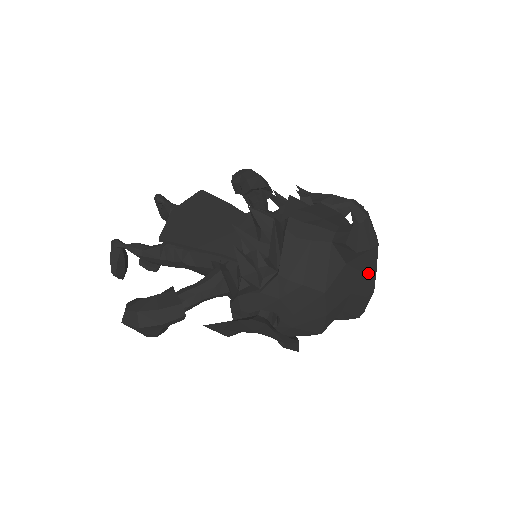
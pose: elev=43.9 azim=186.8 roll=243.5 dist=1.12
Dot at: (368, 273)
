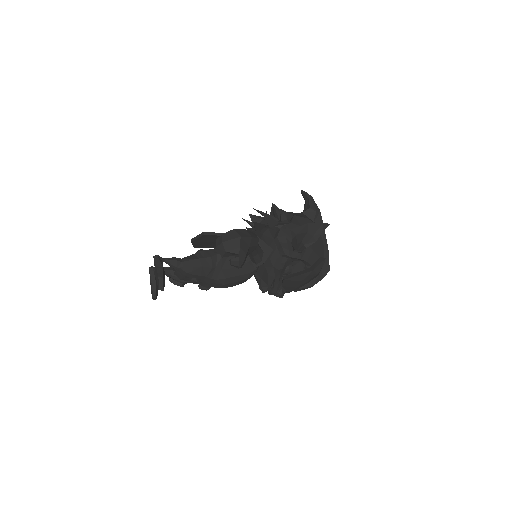
Dot at: occluded
